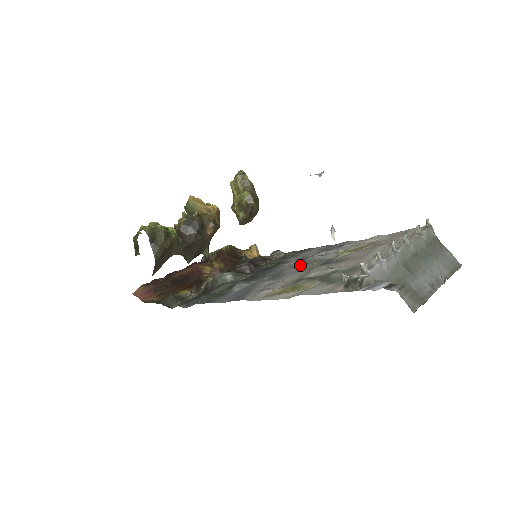
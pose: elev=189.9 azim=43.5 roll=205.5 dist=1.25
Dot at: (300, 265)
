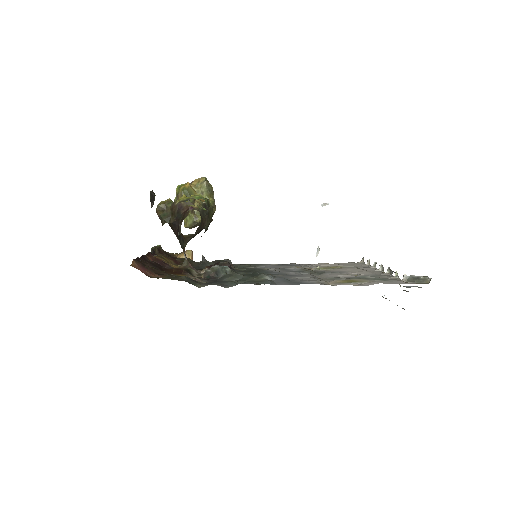
Dot at: (296, 271)
